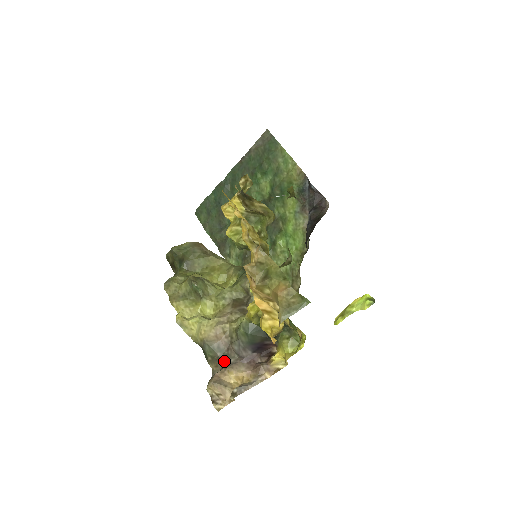
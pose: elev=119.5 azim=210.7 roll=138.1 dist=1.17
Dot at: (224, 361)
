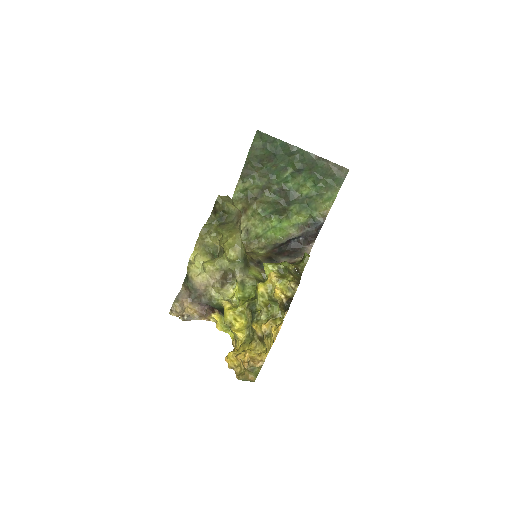
Dot at: (192, 297)
